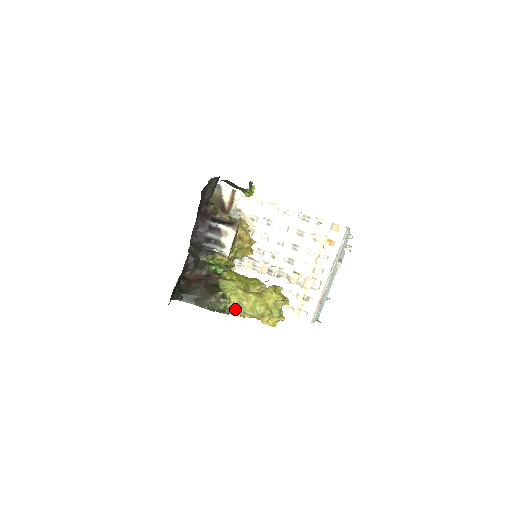
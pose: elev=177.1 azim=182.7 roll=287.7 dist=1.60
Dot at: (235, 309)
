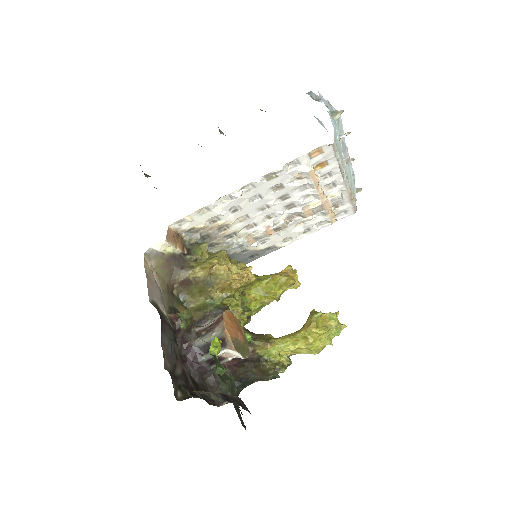
Dot at: occluded
